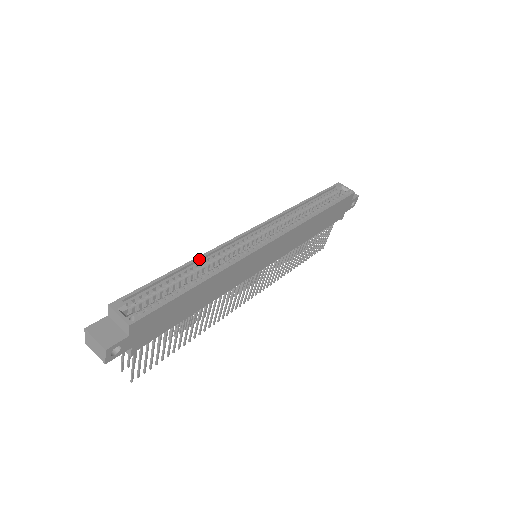
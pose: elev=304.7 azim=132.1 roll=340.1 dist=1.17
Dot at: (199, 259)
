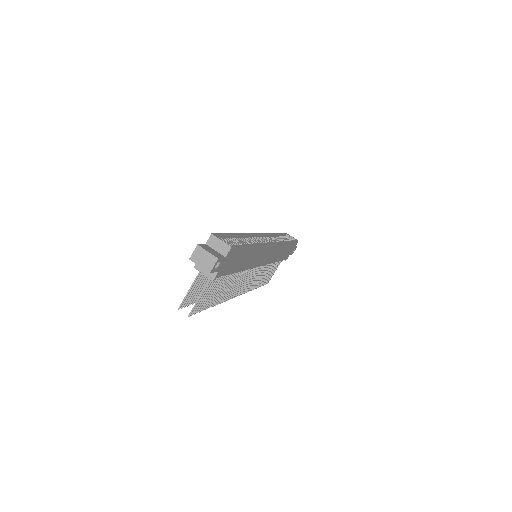
Dot at: (242, 235)
